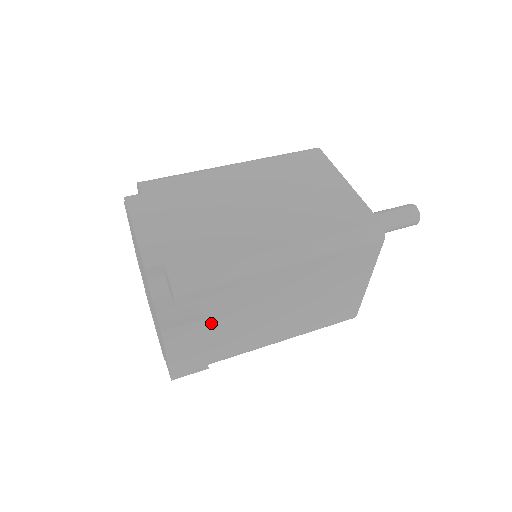
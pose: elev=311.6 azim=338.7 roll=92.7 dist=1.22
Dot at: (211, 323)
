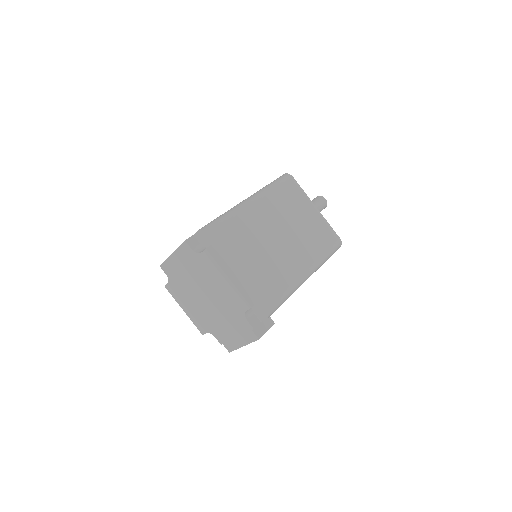
Dot at: occluded
